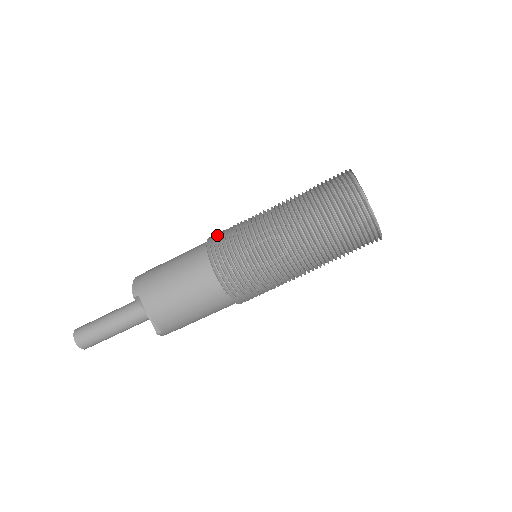
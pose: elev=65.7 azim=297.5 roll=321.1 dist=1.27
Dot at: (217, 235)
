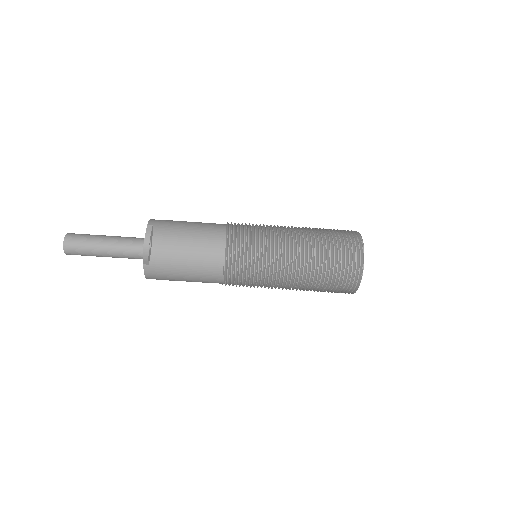
Dot at: occluded
